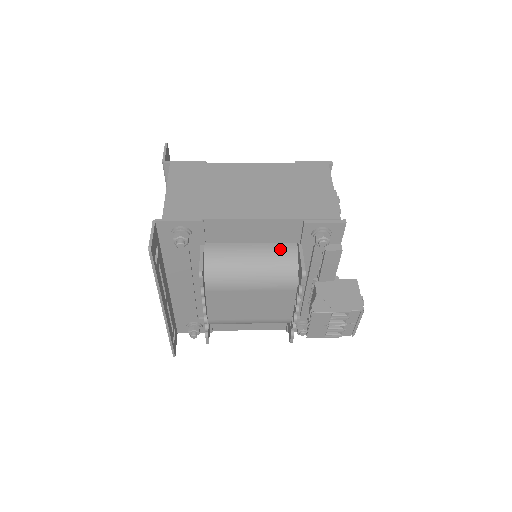
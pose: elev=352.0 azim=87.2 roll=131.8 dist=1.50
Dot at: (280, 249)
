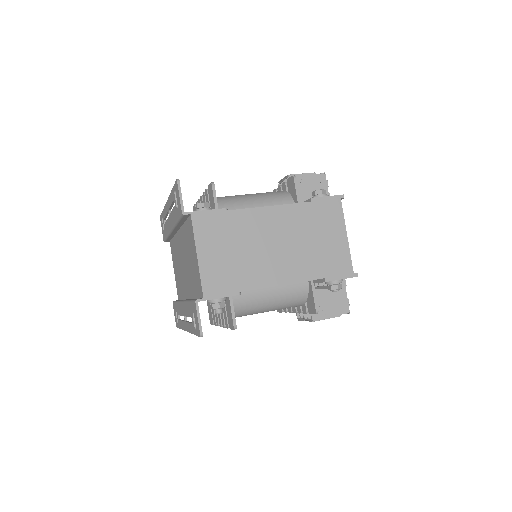
Dot at: (294, 284)
